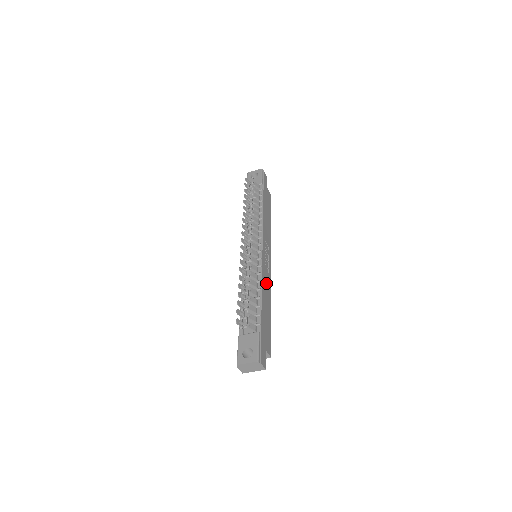
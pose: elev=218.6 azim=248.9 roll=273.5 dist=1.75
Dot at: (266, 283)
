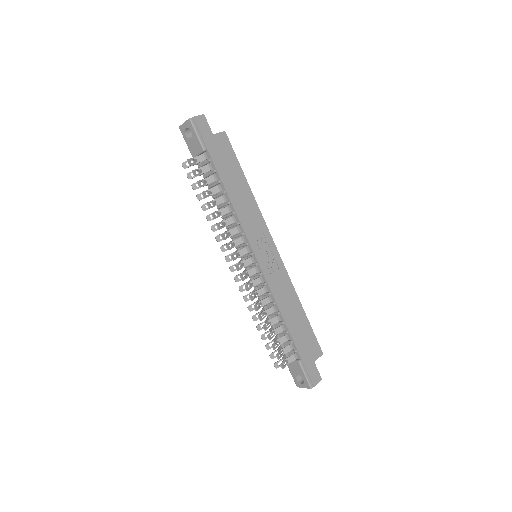
Dot at: (282, 290)
